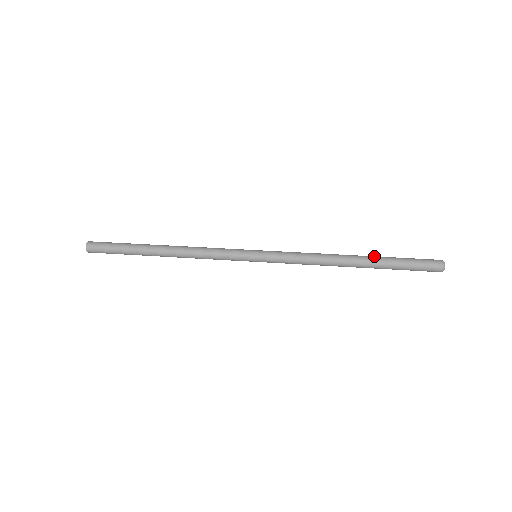
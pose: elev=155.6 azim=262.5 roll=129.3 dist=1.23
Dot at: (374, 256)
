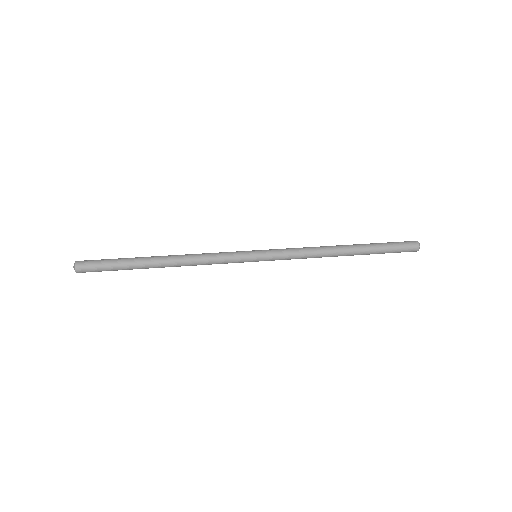
Dot at: (361, 244)
